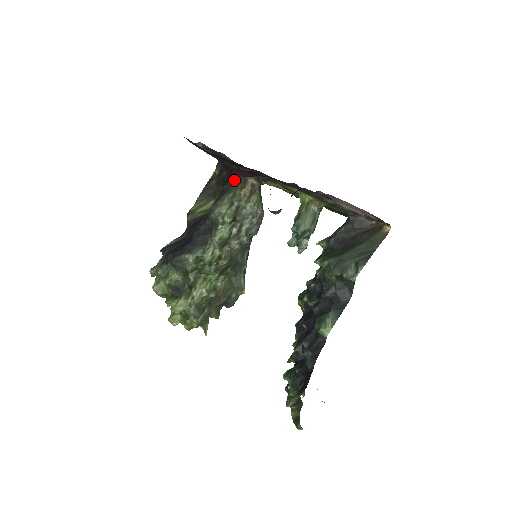
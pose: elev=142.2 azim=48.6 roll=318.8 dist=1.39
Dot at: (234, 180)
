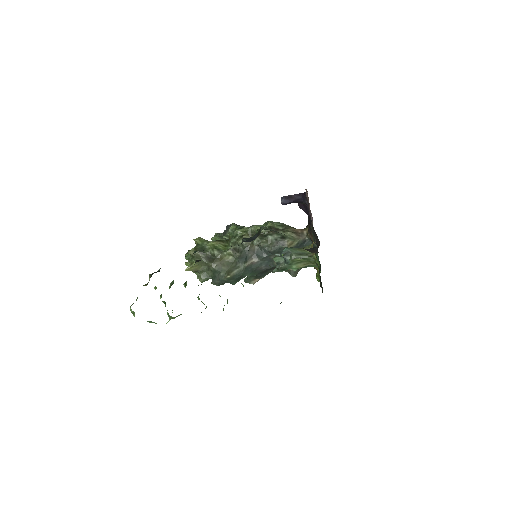
Dot at: occluded
